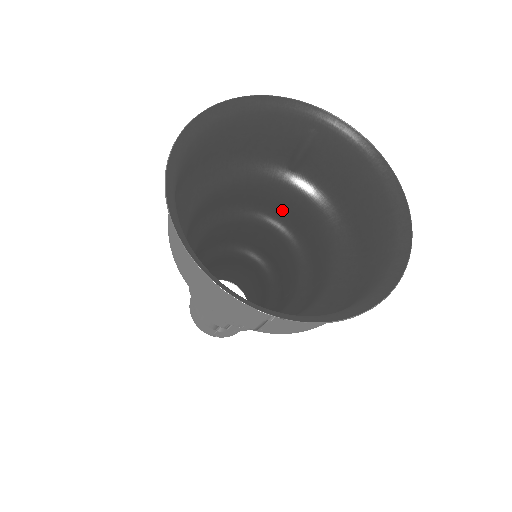
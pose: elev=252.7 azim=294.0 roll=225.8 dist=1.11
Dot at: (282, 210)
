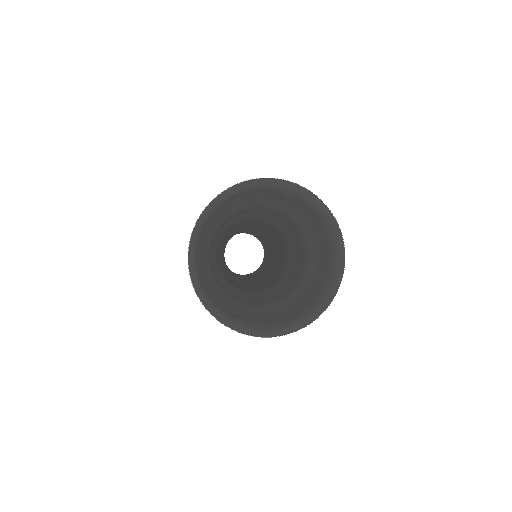
Dot at: (277, 216)
